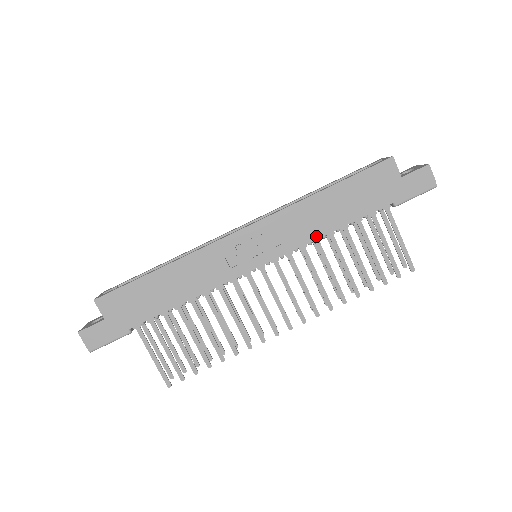
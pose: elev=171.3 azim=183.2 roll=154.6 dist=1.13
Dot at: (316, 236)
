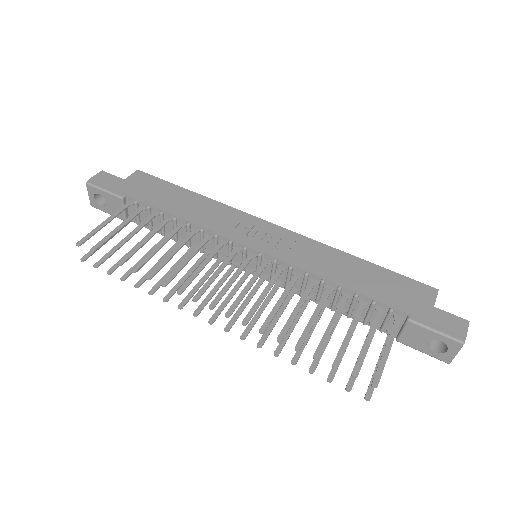
Dot at: (318, 273)
